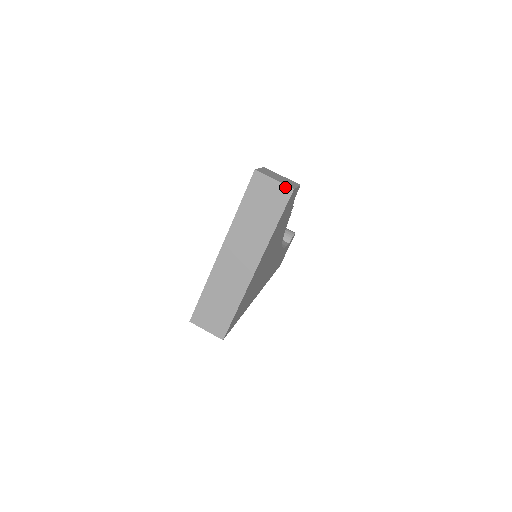
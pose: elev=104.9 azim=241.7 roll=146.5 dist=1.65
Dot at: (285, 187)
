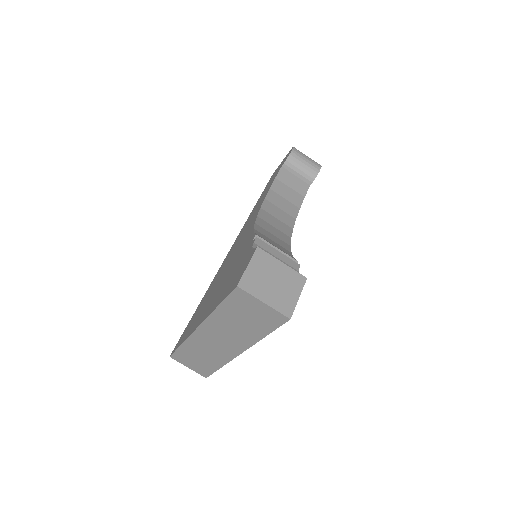
Dot at: (278, 314)
